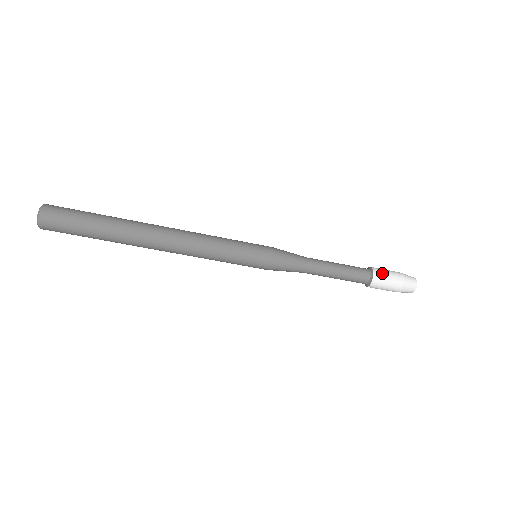
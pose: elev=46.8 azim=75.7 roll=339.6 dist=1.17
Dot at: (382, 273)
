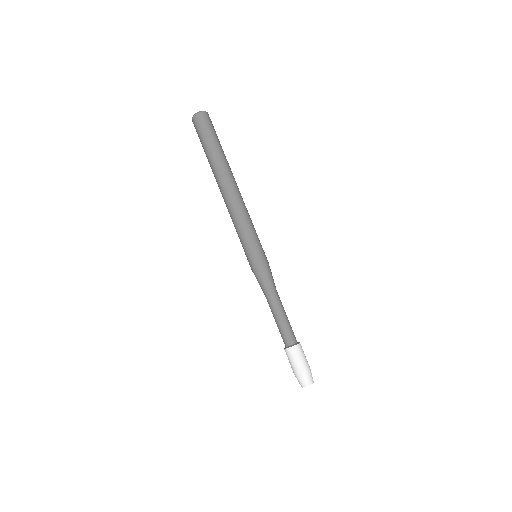
Dot at: occluded
